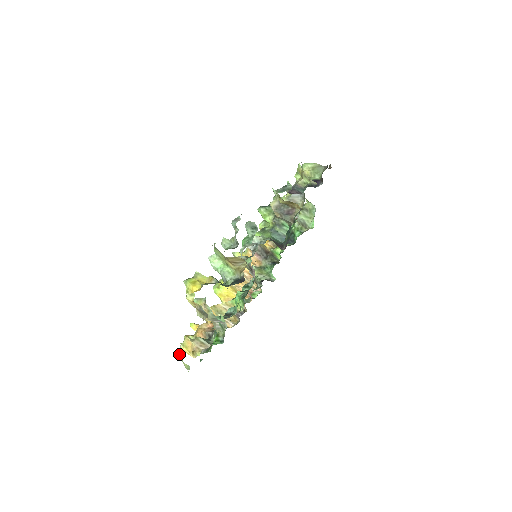
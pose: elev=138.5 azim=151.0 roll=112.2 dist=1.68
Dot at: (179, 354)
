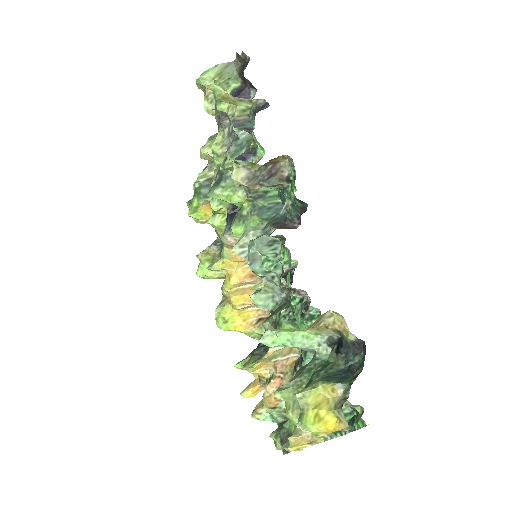
Dot at: (286, 453)
